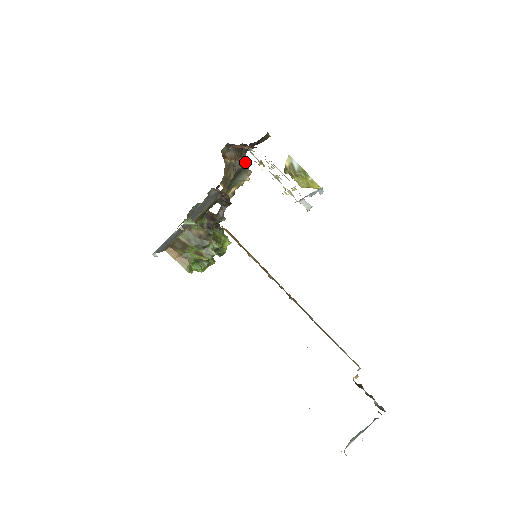
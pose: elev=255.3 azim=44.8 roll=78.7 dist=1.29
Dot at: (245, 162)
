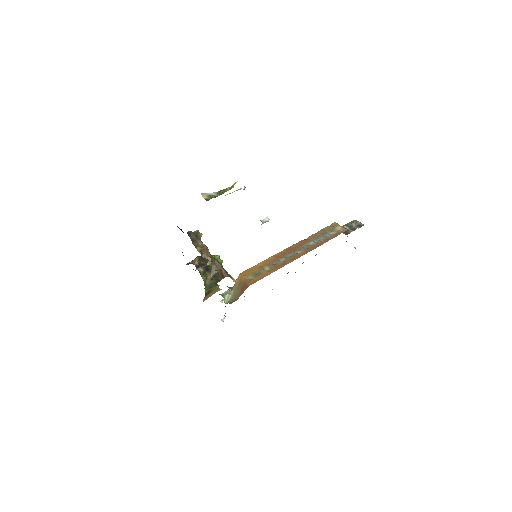
Dot at: (192, 234)
